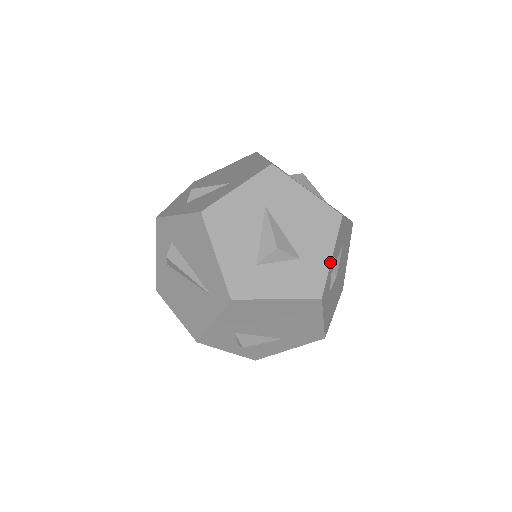
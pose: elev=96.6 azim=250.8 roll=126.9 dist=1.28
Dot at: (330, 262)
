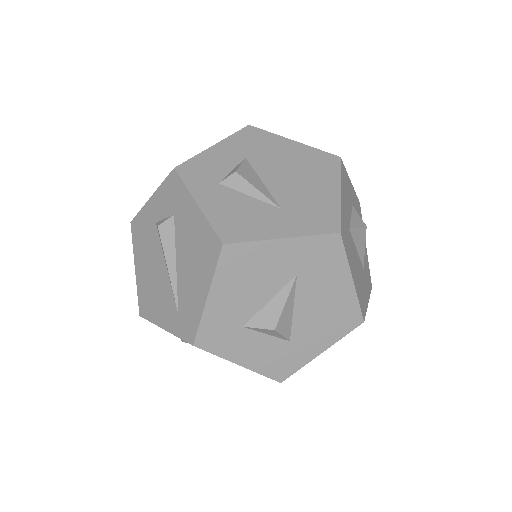
Dot at: (315, 357)
